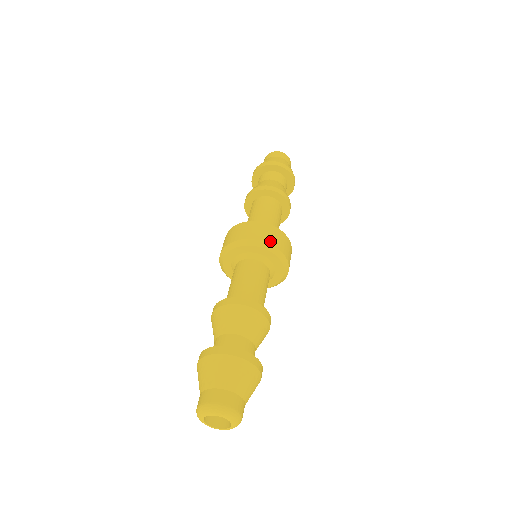
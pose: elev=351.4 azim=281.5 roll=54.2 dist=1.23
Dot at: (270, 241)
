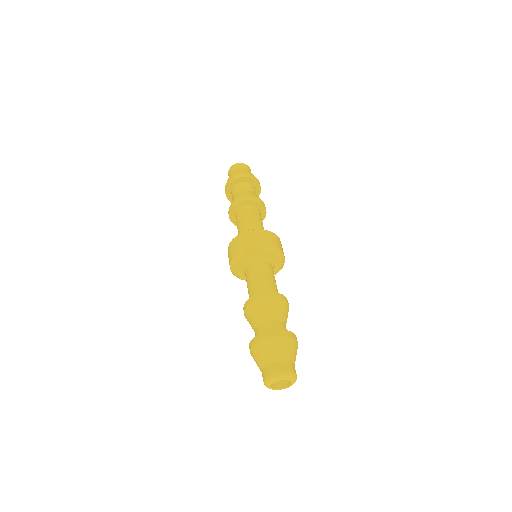
Dot at: (273, 244)
